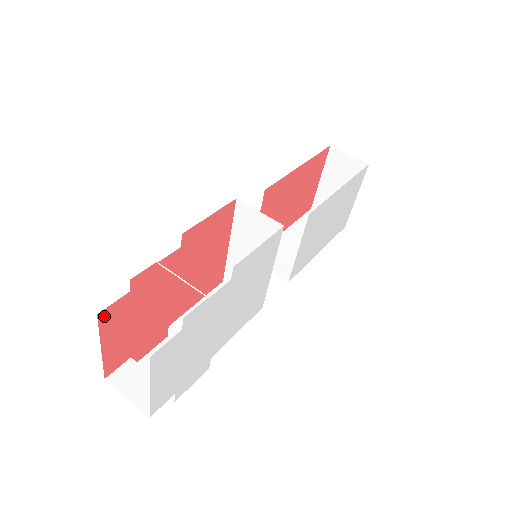
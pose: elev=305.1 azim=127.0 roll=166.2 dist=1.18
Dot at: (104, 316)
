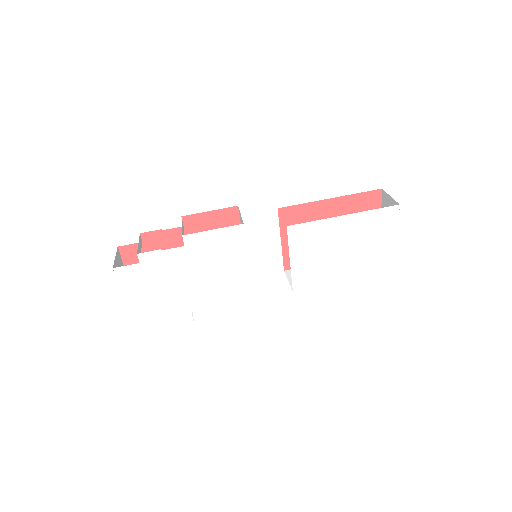
Dot at: (124, 251)
